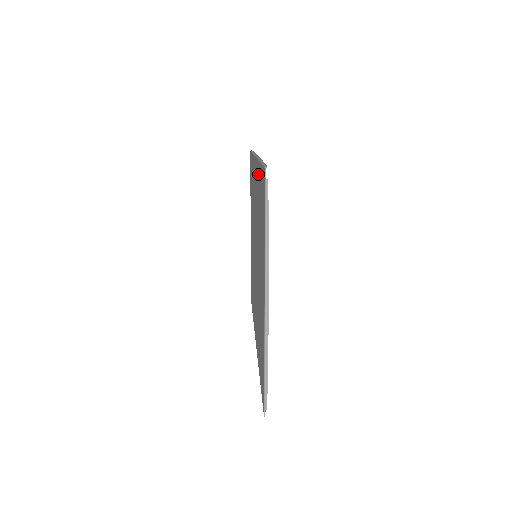
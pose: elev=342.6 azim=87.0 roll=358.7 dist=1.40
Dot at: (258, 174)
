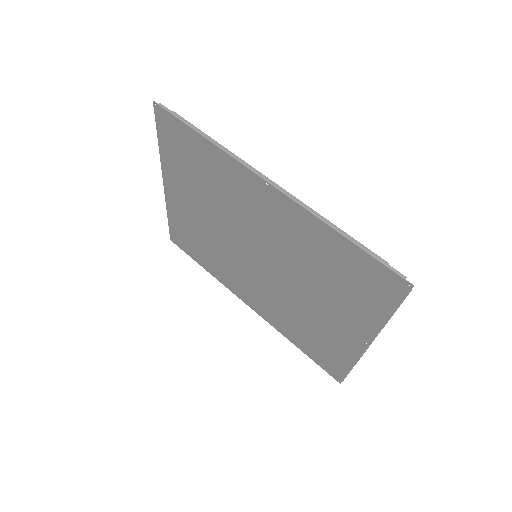
Dot at: (315, 228)
